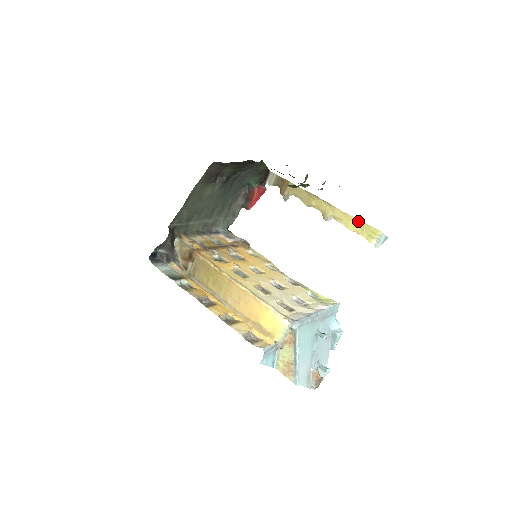
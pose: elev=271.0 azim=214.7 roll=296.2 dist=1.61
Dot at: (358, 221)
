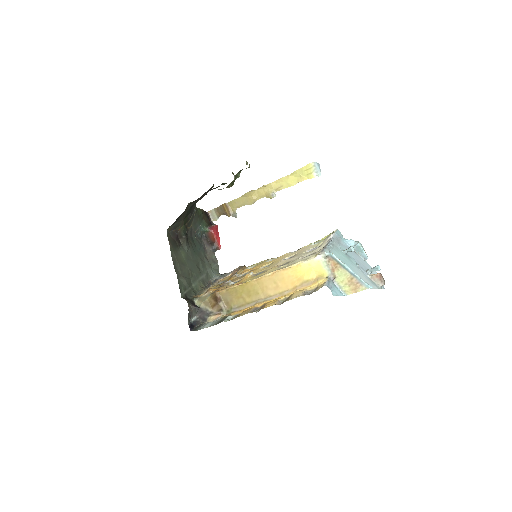
Dot at: (292, 175)
